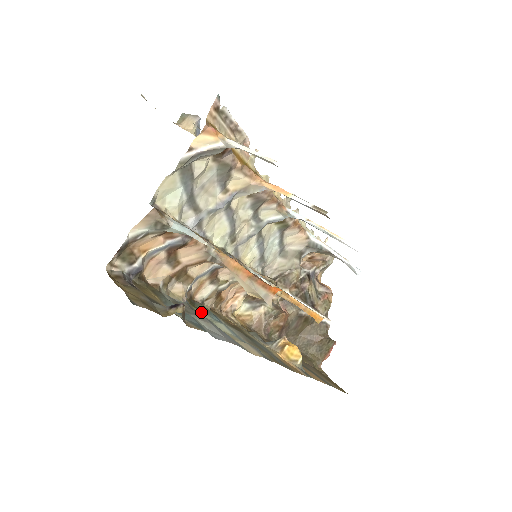
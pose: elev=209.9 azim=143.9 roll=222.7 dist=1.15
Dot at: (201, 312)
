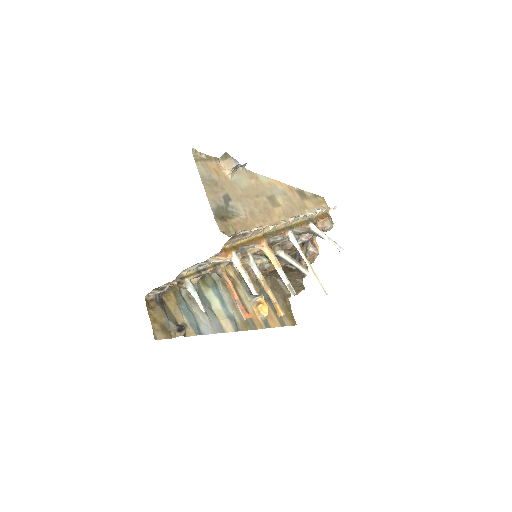
Dot at: (206, 289)
